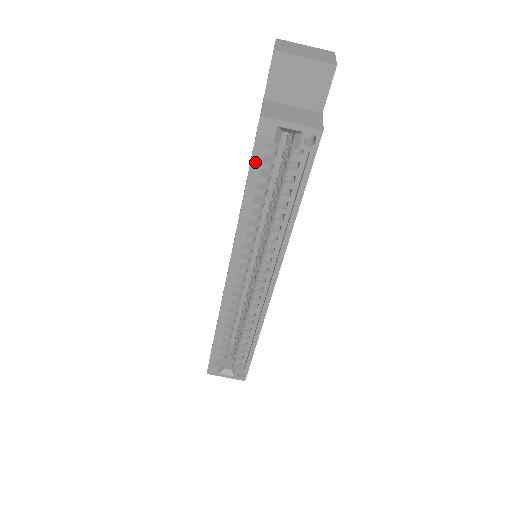
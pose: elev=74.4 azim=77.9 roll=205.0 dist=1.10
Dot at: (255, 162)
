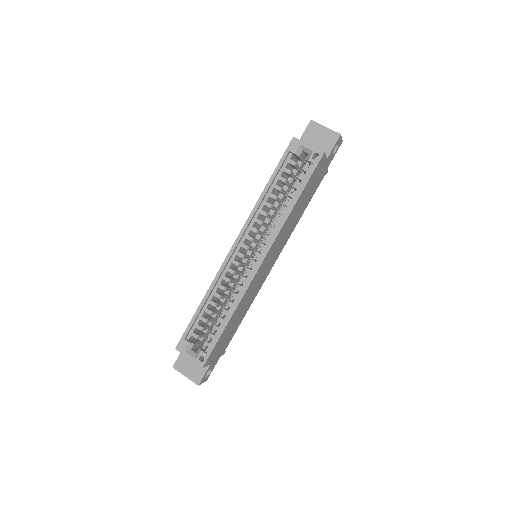
Dot at: (281, 163)
